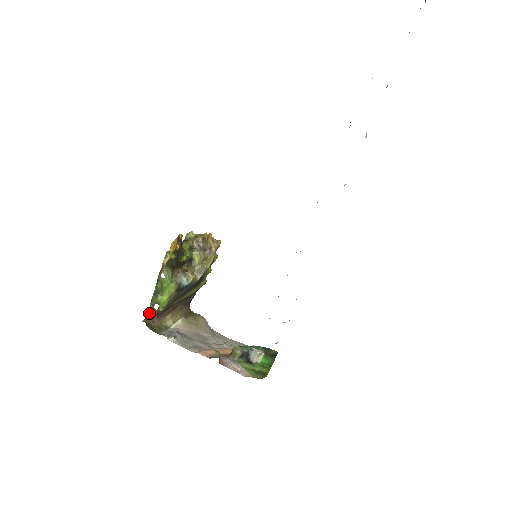
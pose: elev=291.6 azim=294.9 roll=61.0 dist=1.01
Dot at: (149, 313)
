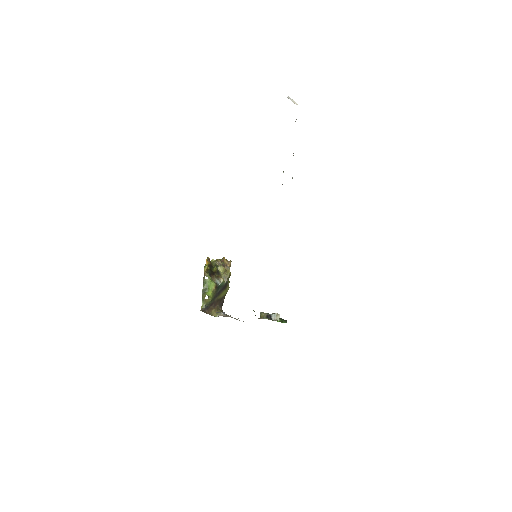
Dot at: (202, 307)
